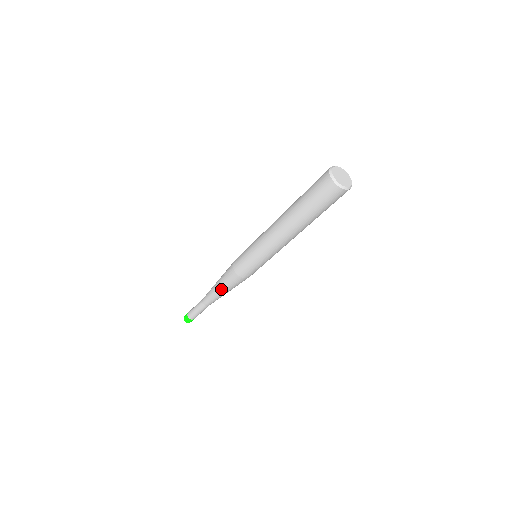
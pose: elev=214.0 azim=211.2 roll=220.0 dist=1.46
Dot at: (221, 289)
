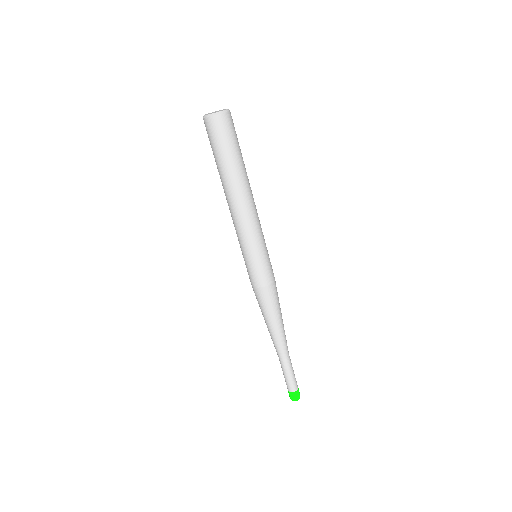
Dot at: (275, 320)
